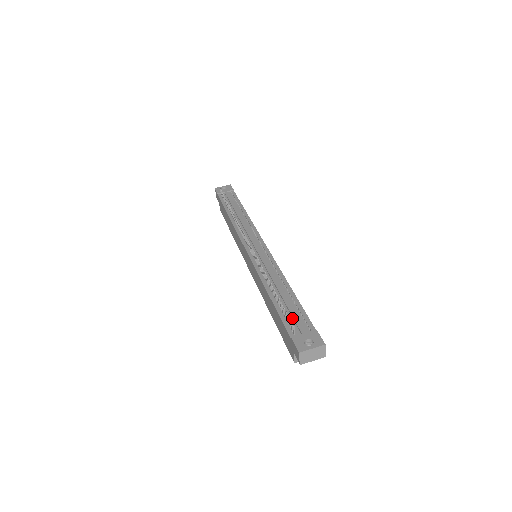
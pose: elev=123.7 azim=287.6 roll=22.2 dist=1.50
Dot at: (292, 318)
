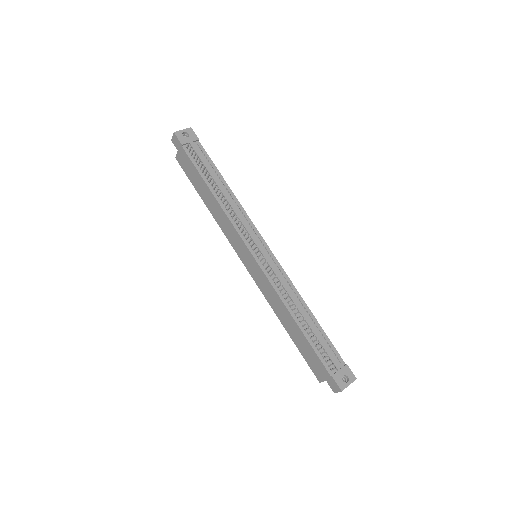
Dot at: occluded
